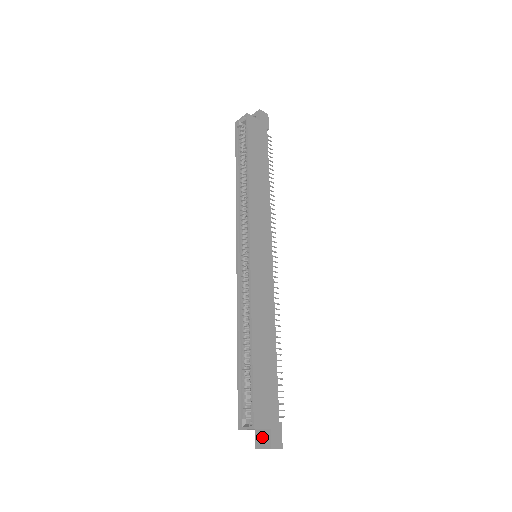
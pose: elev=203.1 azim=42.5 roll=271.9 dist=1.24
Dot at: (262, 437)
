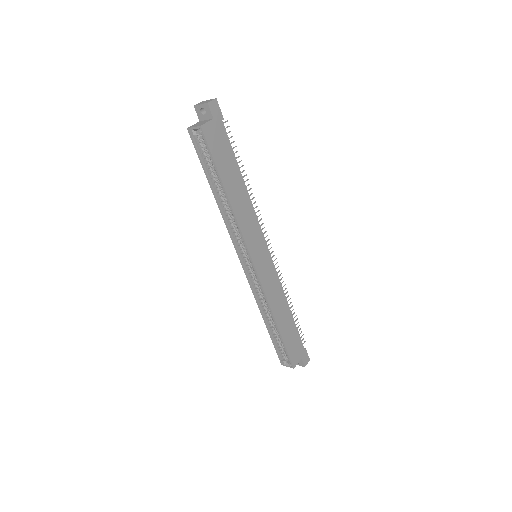
Dot at: occluded
